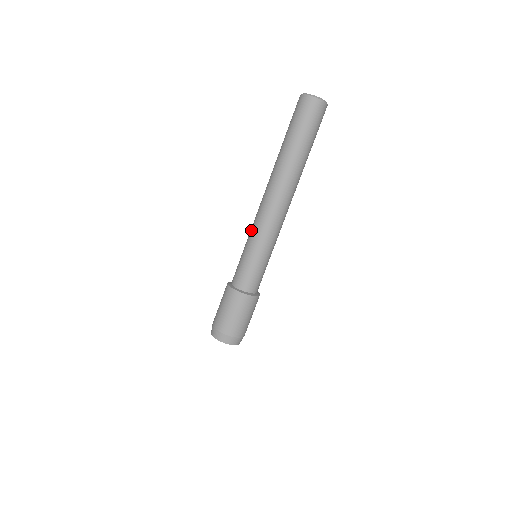
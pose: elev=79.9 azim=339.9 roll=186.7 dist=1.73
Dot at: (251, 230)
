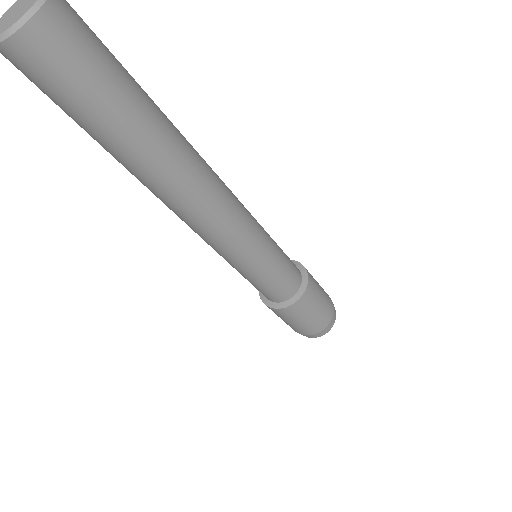
Dot at: occluded
